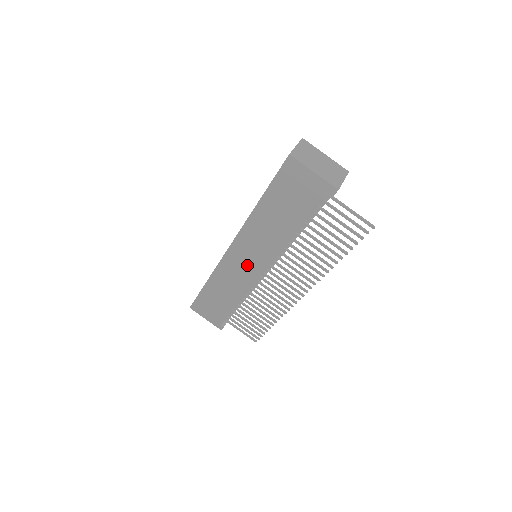
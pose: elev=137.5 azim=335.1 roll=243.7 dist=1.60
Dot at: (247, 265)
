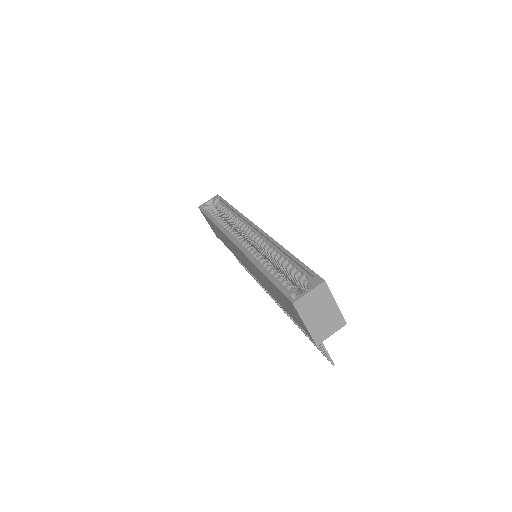
Dot at: (243, 260)
